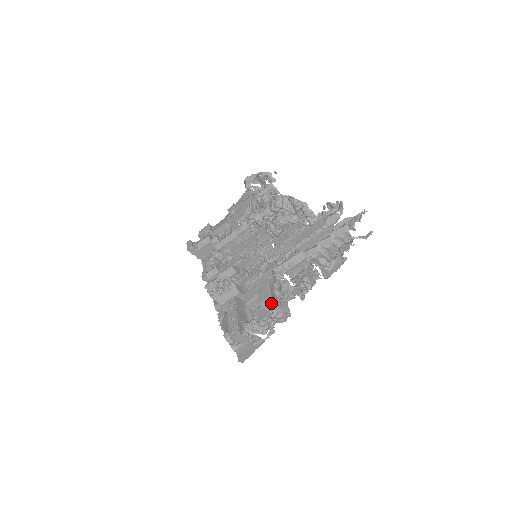
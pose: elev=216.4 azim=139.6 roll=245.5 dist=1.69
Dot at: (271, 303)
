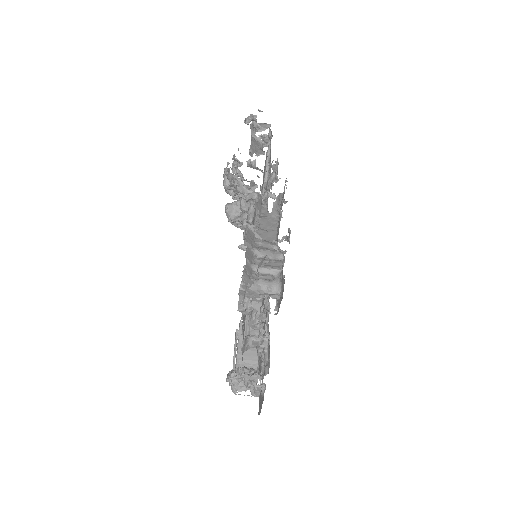
Dot at: (253, 342)
